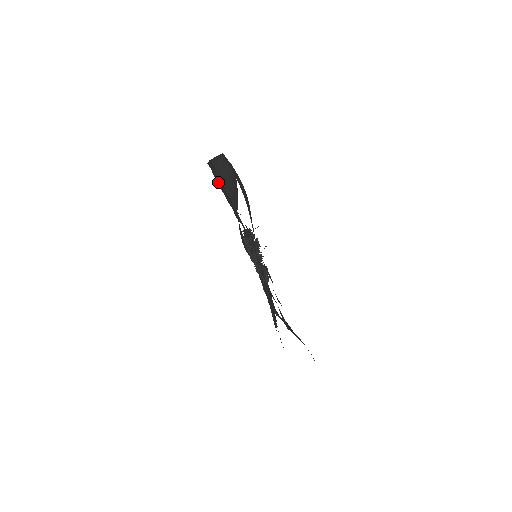
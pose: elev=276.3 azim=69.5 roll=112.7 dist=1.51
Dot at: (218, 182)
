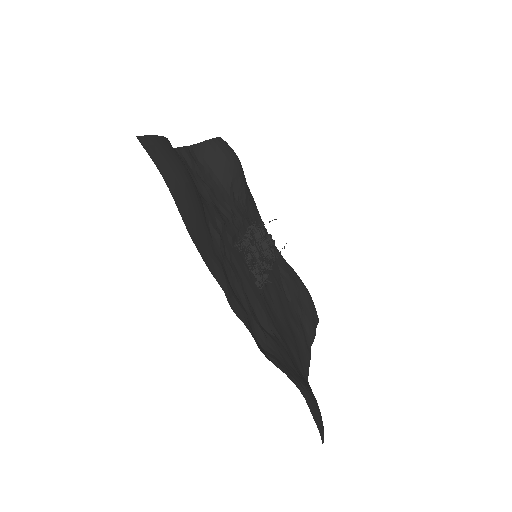
Dot at: occluded
